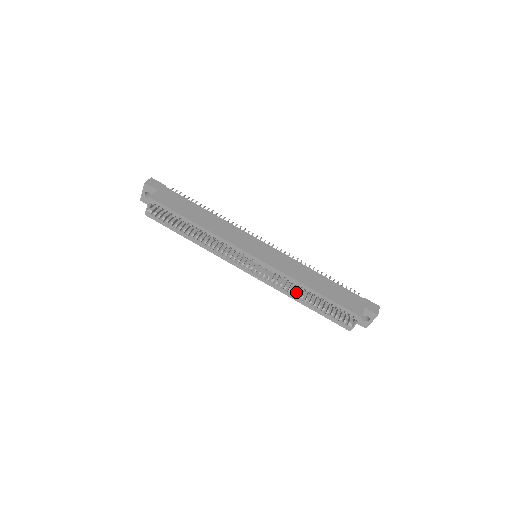
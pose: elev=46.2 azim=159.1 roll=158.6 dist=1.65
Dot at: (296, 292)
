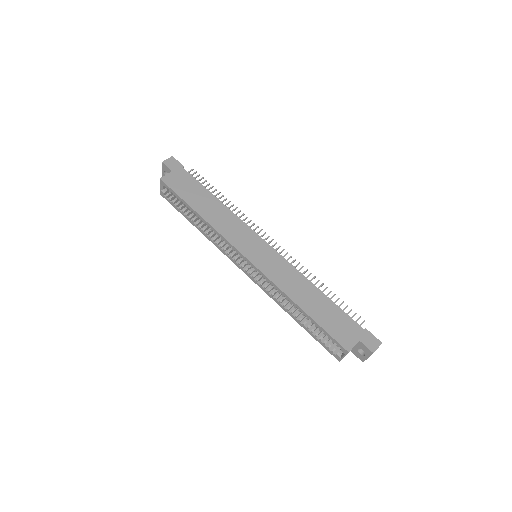
Dot at: (290, 304)
